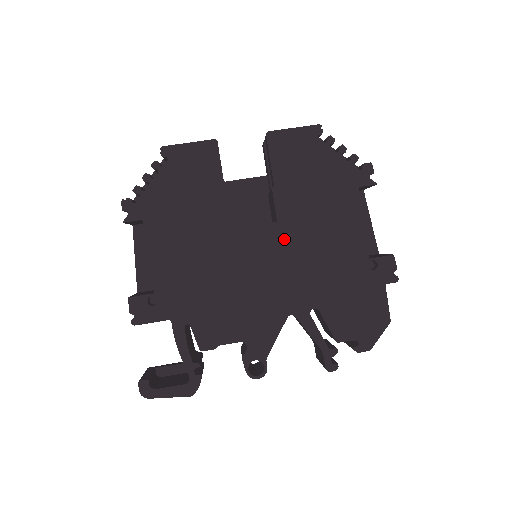
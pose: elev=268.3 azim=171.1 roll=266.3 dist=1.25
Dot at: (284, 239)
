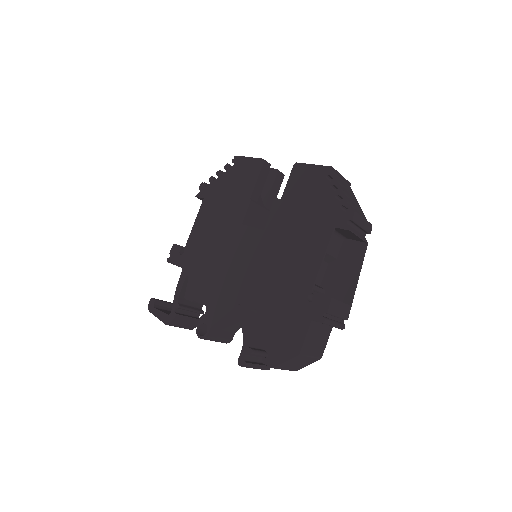
Dot at: (265, 246)
